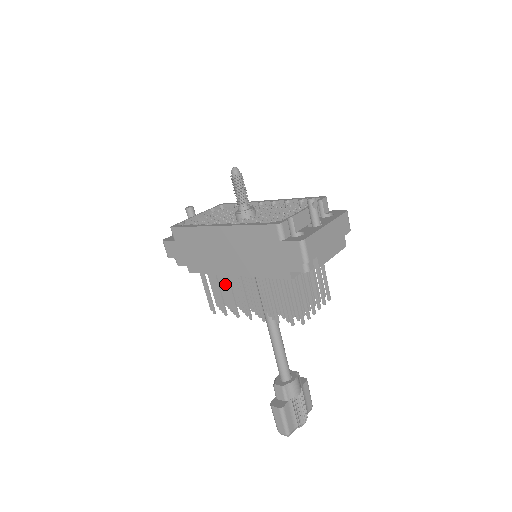
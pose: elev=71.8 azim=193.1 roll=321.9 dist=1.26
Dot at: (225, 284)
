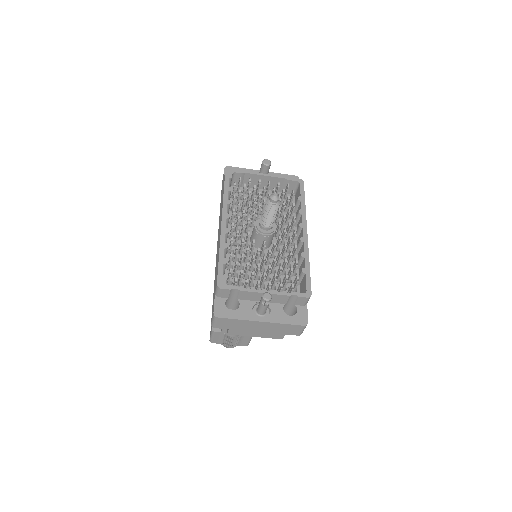
Dot at: occluded
